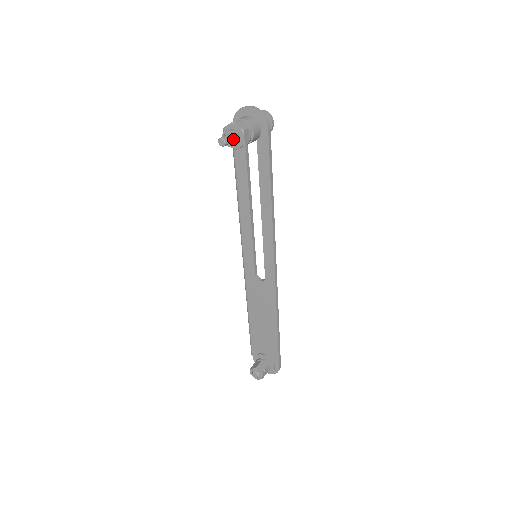
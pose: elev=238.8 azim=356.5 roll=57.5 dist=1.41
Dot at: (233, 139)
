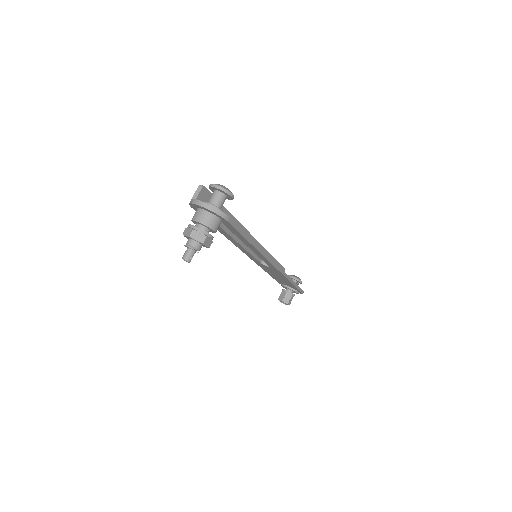
Dot at: (196, 250)
